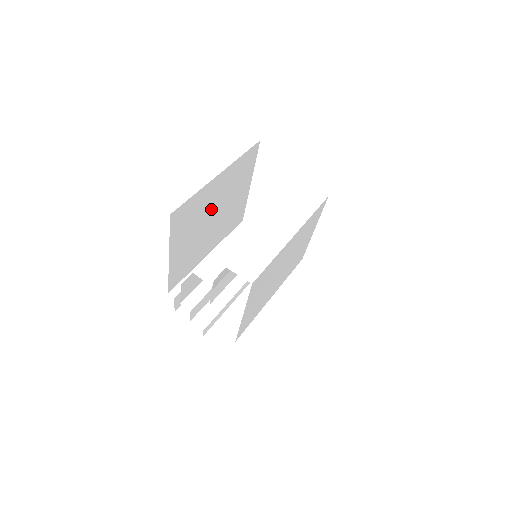
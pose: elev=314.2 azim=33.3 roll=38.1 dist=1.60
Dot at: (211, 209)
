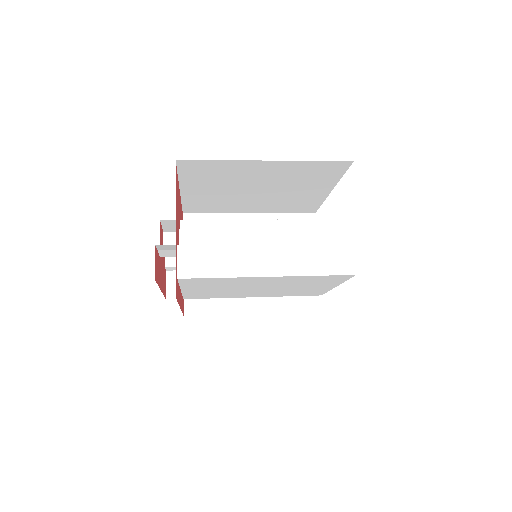
Dot at: (253, 182)
